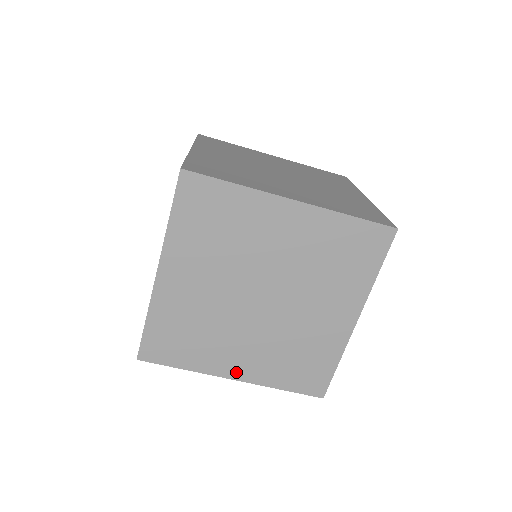
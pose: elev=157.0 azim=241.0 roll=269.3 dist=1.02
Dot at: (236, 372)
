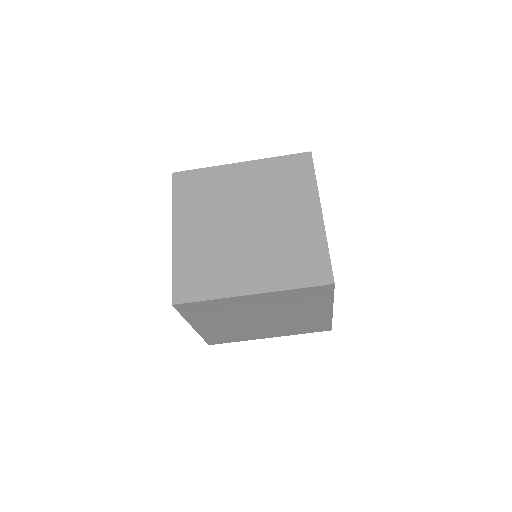
Dot at: (269, 336)
